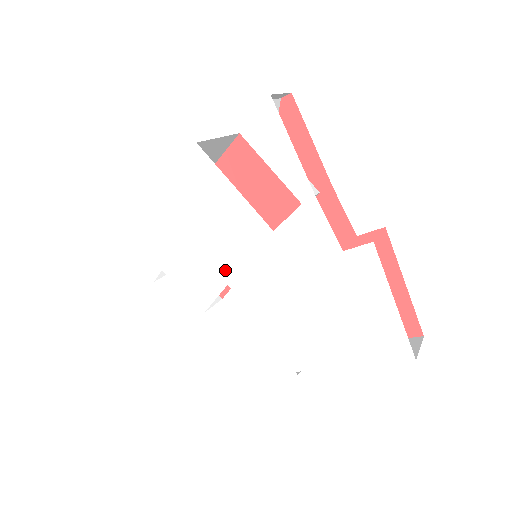
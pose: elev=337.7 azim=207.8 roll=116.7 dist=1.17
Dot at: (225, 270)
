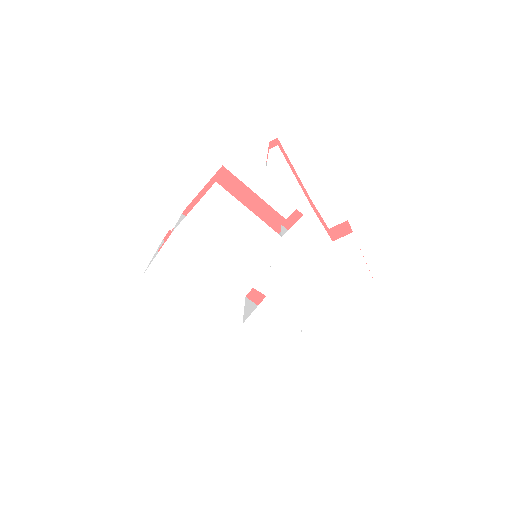
Dot at: (242, 271)
